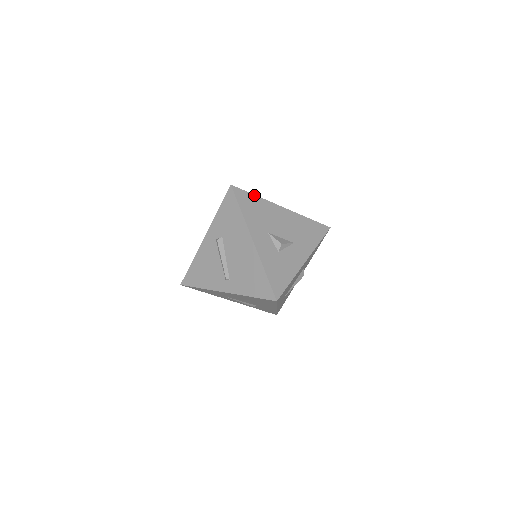
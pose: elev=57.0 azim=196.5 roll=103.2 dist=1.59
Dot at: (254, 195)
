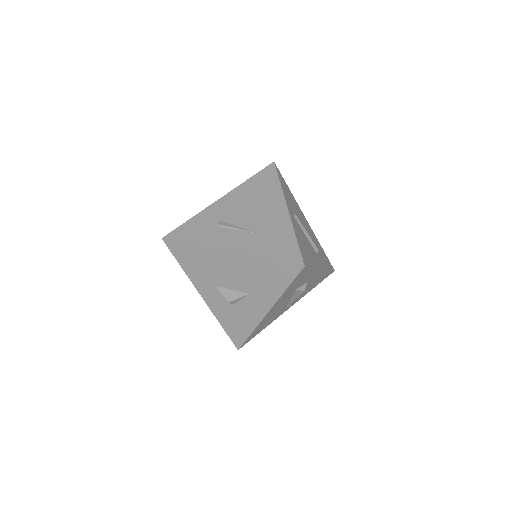
Dot at: (189, 244)
